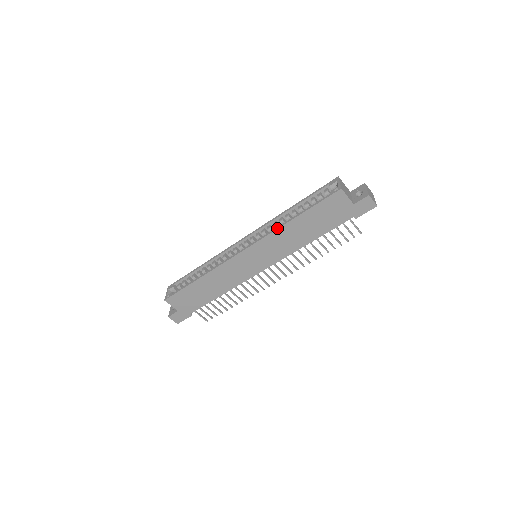
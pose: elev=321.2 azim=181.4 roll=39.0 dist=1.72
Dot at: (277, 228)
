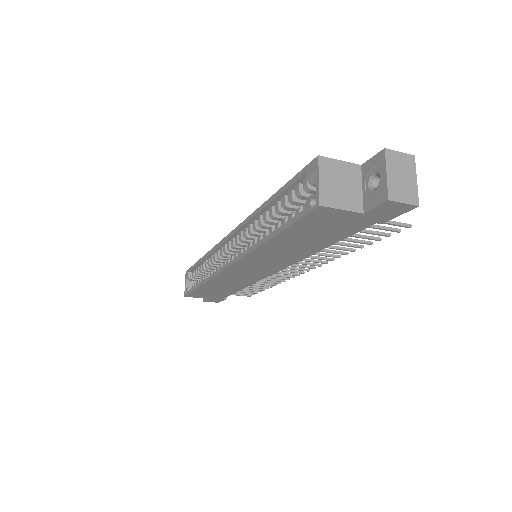
Dot at: (251, 249)
